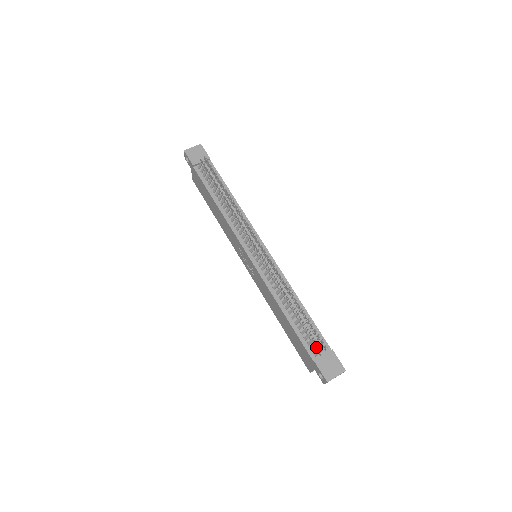
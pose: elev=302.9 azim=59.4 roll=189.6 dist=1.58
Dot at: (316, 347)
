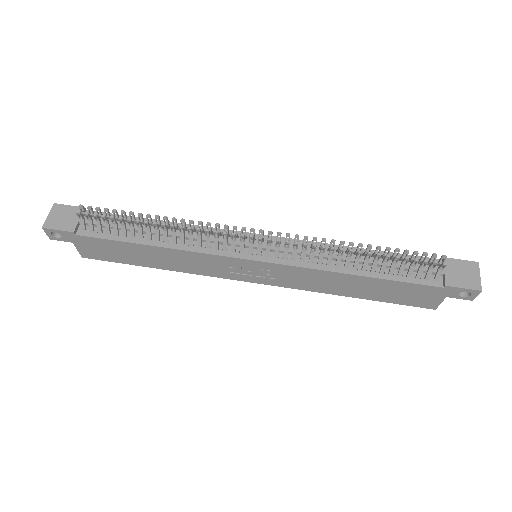
Dot at: (432, 270)
